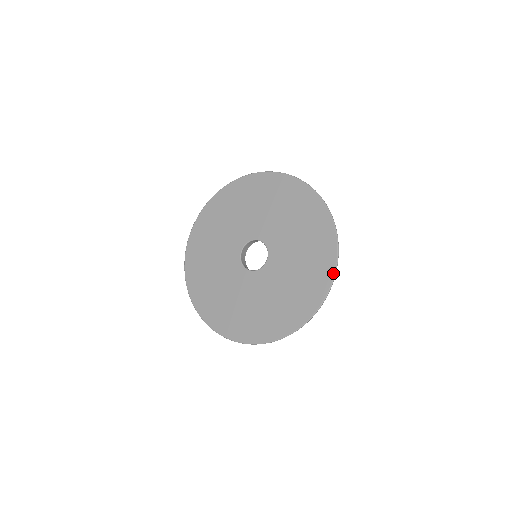
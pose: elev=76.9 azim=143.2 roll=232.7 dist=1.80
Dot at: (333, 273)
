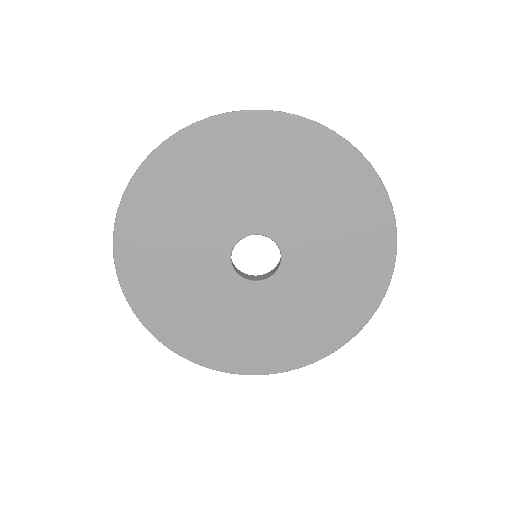
Dot at: (362, 326)
